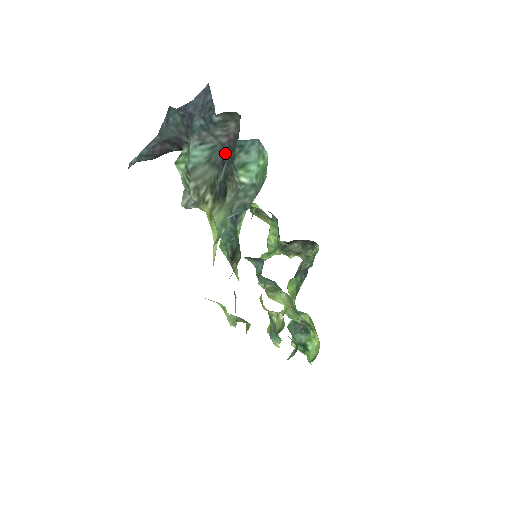
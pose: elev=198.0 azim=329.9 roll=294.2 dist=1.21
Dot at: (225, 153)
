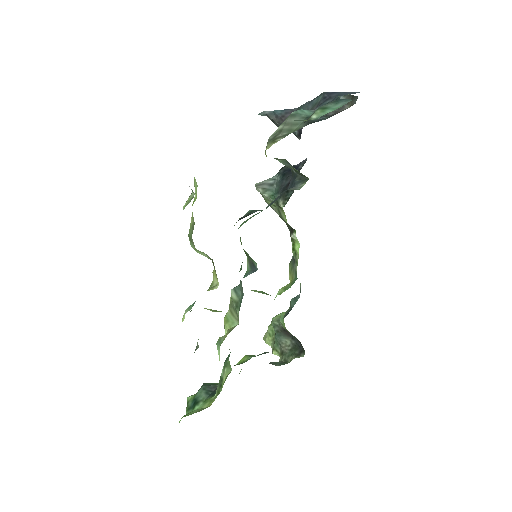
Dot at: (322, 119)
